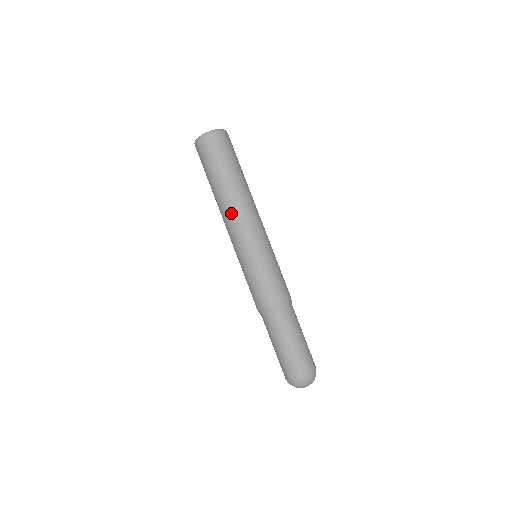
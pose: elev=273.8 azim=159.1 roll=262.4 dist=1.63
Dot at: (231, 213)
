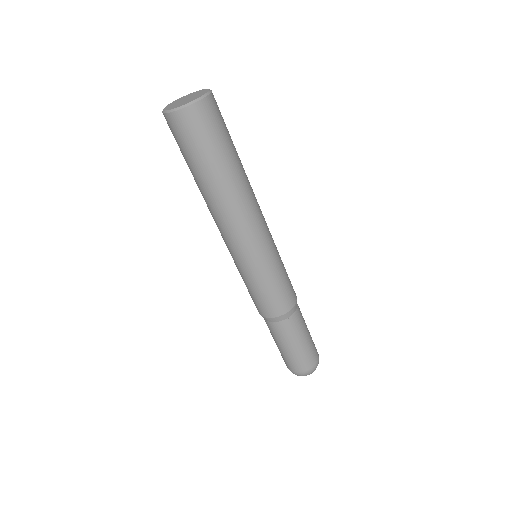
Dot at: (227, 219)
